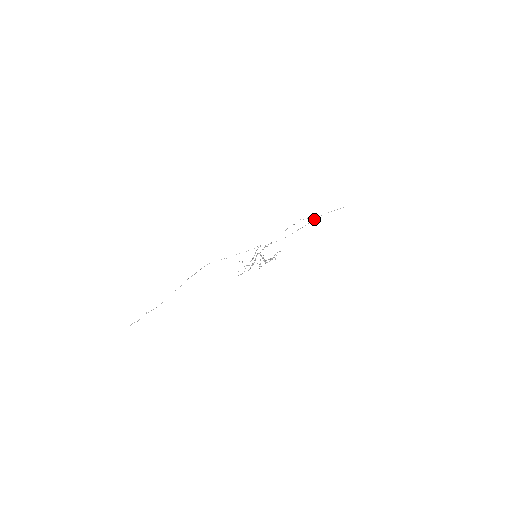
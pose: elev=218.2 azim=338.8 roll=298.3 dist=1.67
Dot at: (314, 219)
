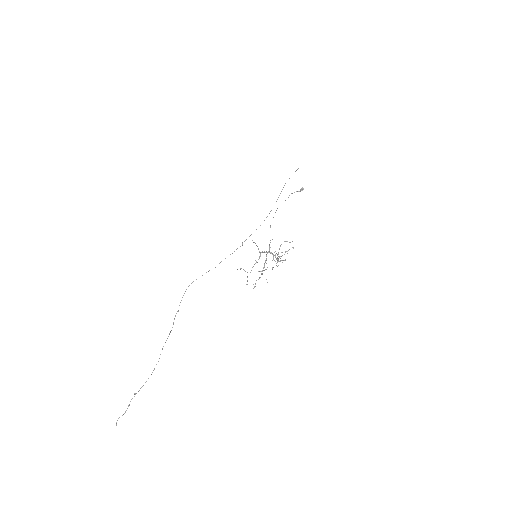
Dot at: occluded
